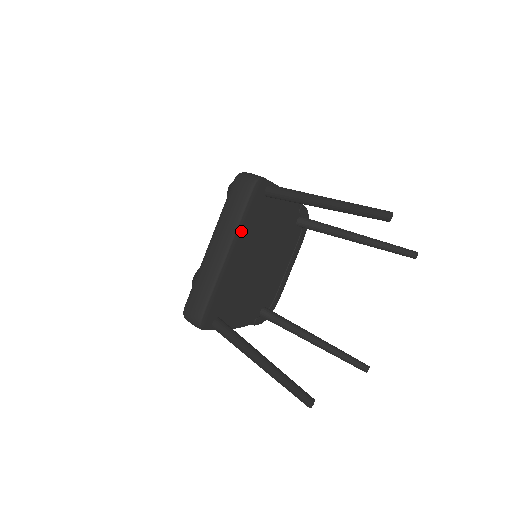
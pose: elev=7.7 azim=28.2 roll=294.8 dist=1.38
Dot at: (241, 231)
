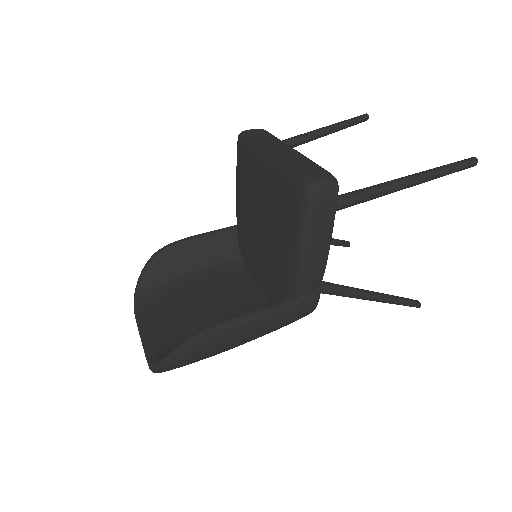
Dot at: occluded
